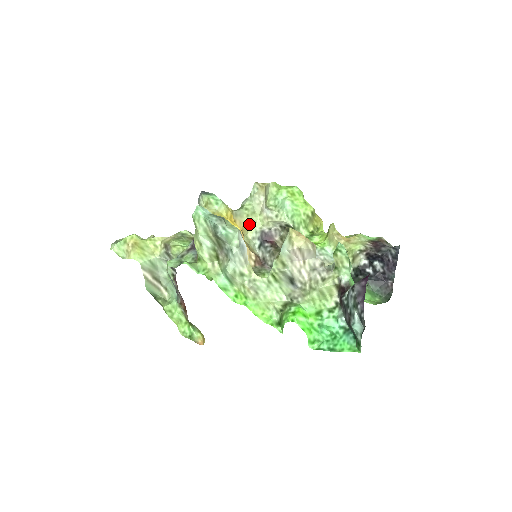
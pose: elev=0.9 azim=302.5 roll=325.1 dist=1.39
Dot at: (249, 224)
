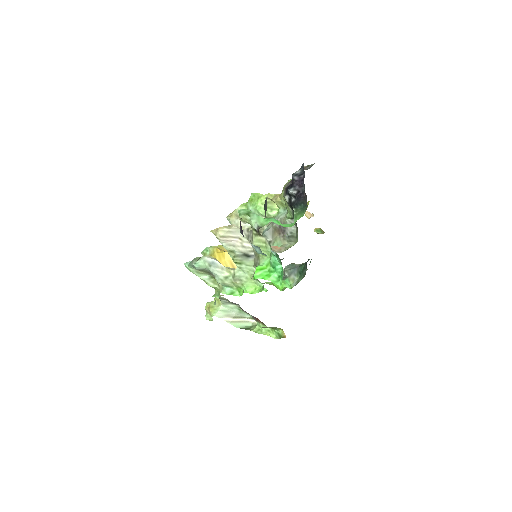
Dot at: occluded
